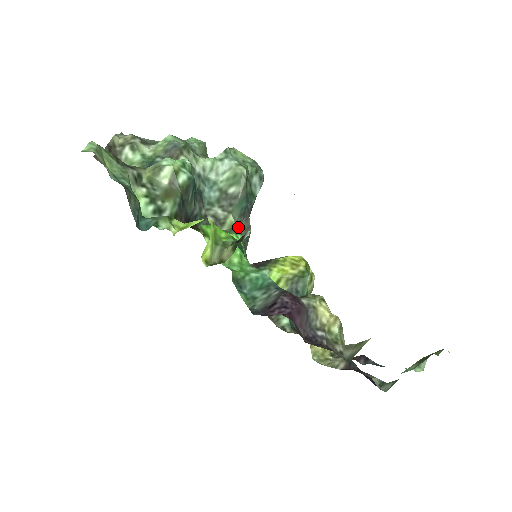
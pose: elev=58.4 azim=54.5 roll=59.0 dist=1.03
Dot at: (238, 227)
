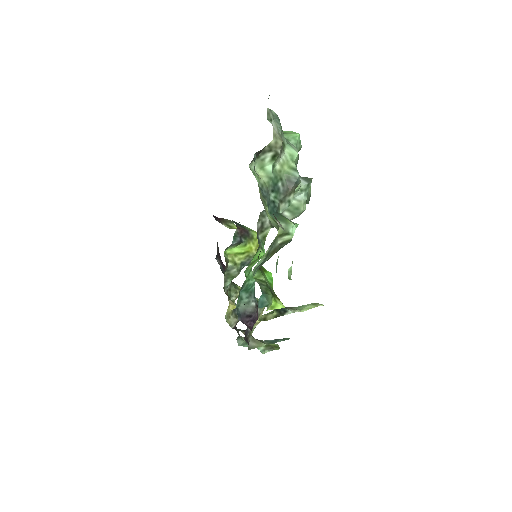
Dot at: (266, 236)
